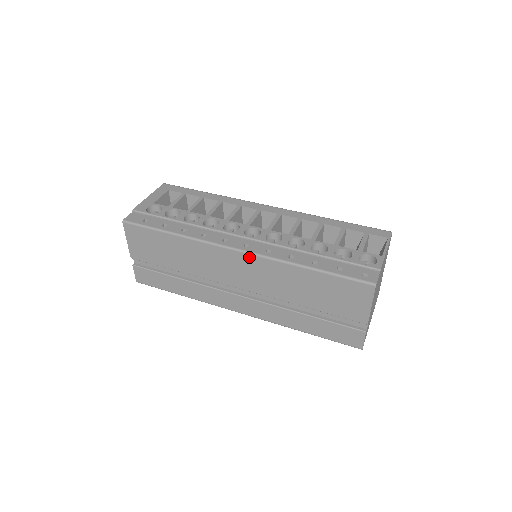
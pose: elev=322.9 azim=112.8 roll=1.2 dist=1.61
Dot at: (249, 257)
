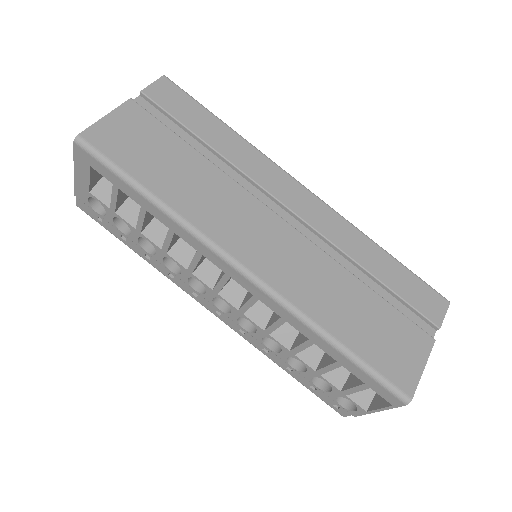
Dot at: occluded
